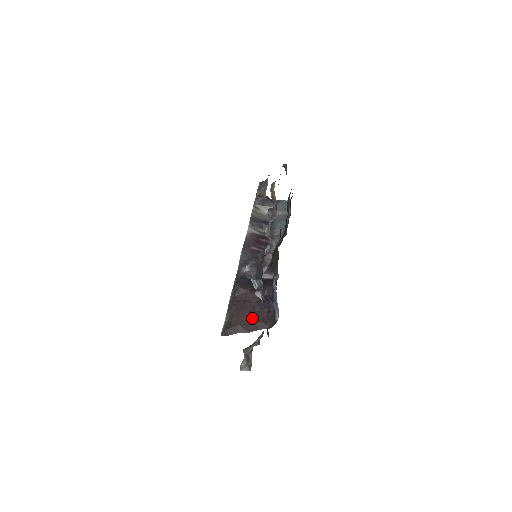
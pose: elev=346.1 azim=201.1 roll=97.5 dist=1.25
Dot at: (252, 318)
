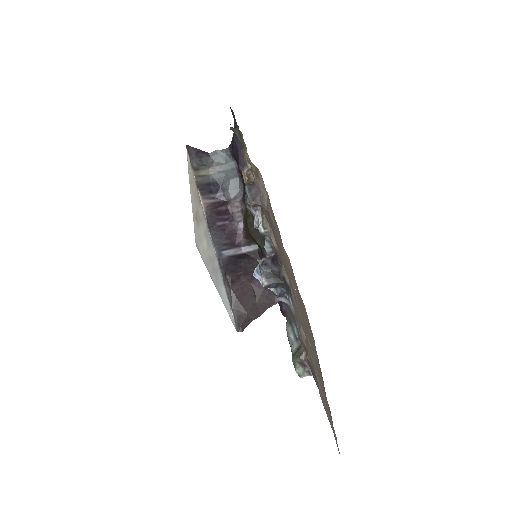
Dot at: (257, 302)
